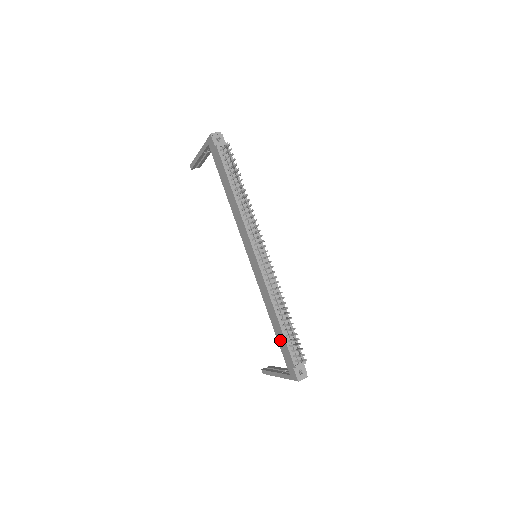
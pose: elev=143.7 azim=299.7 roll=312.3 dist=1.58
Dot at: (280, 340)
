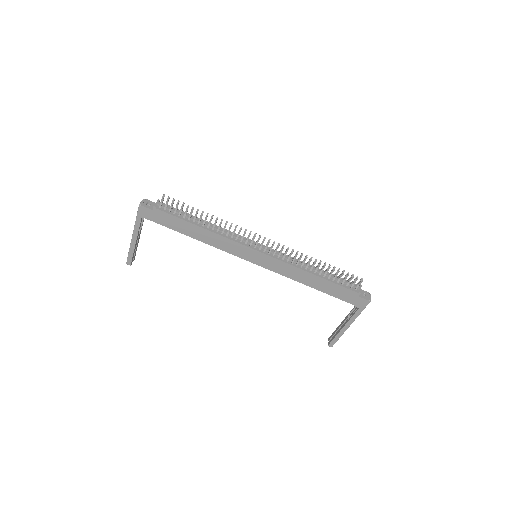
Dot at: (331, 291)
